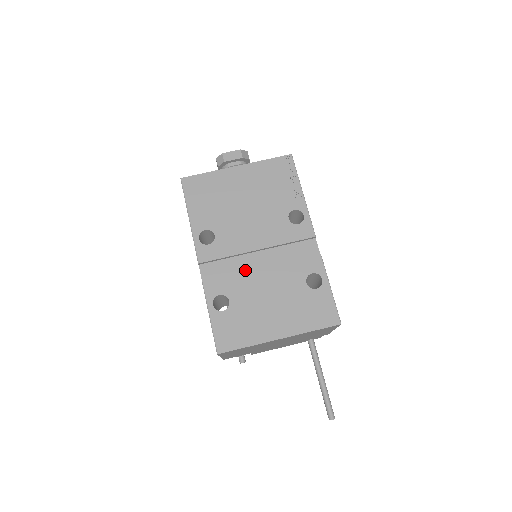
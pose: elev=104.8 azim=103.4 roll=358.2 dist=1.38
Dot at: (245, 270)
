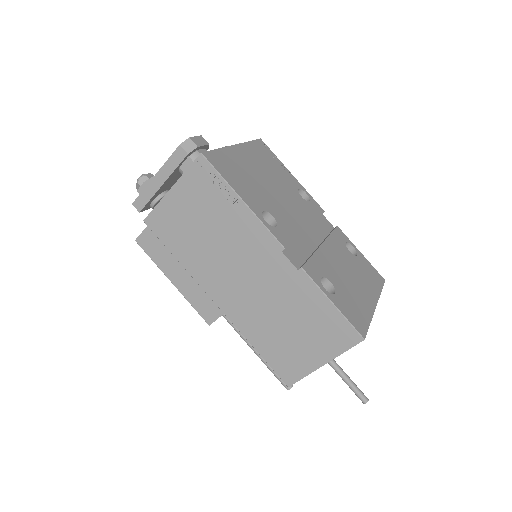
Dot at: (312, 250)
